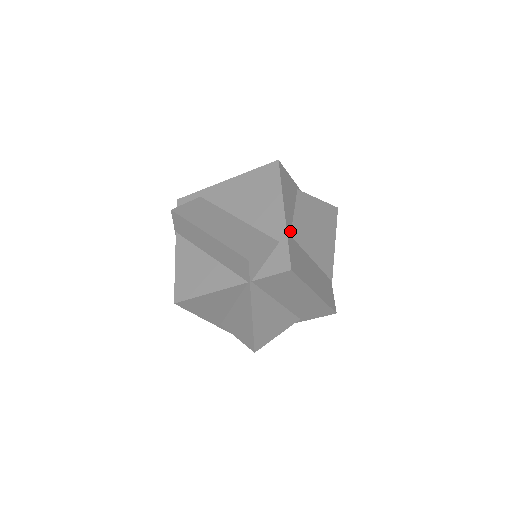
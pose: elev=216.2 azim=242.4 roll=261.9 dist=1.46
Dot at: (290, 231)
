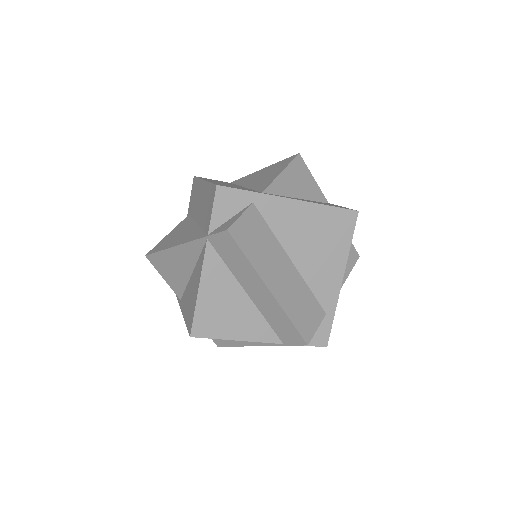
Dot at: occluded
